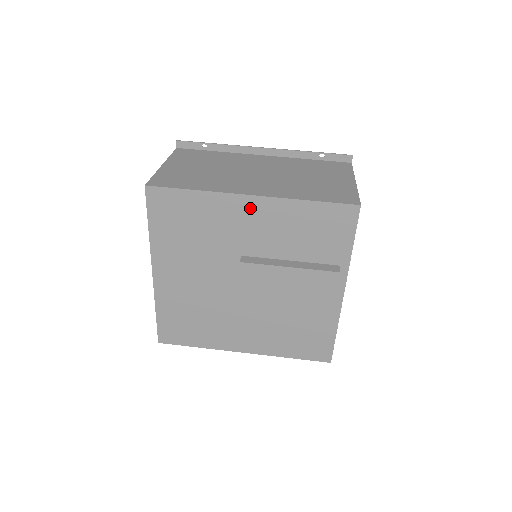
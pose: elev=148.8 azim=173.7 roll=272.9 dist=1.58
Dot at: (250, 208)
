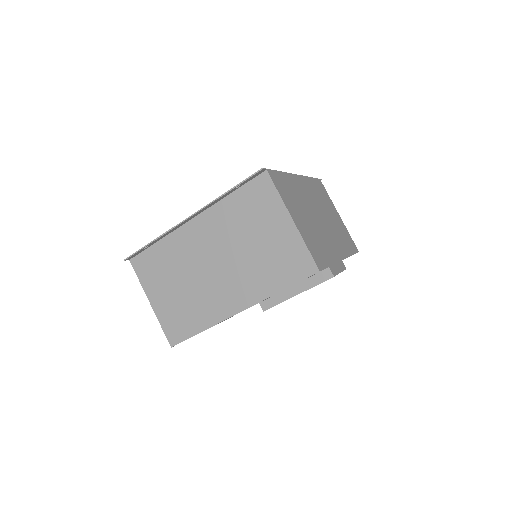
Dot at: occluded
